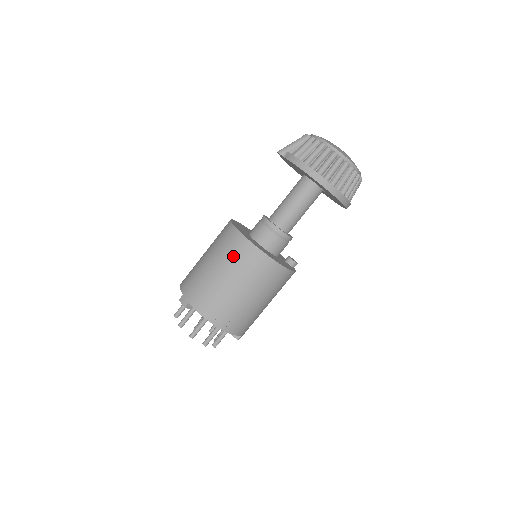
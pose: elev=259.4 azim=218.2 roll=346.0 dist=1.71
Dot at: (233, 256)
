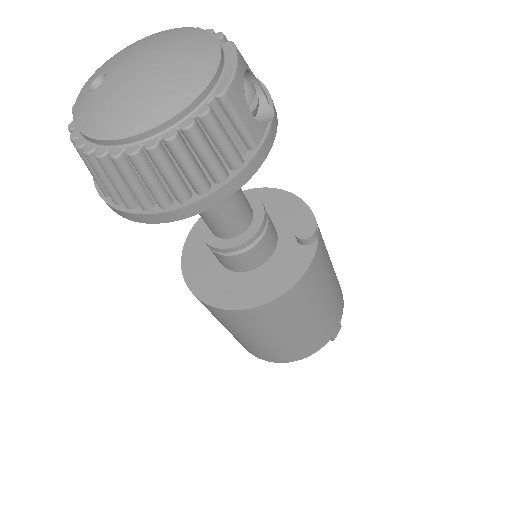
Dot at: occluded
